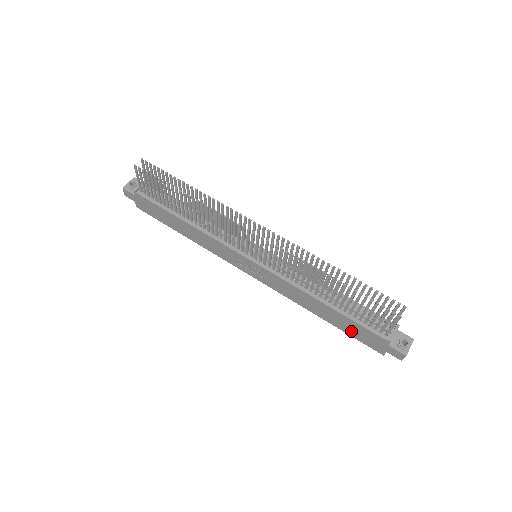
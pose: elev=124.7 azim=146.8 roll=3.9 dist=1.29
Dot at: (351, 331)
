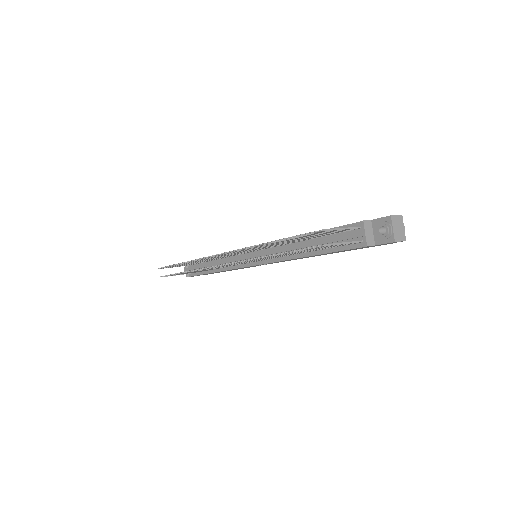
Dot at: occluded
